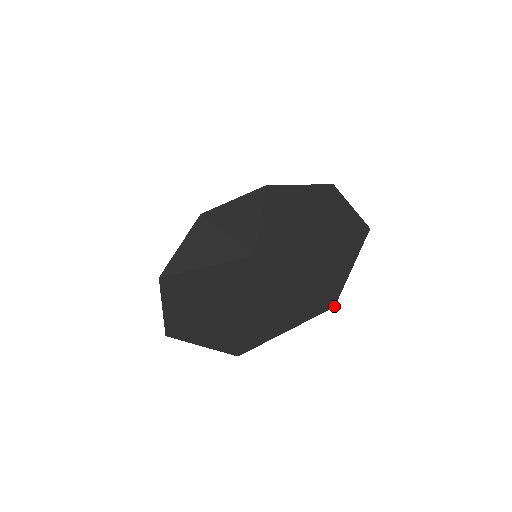
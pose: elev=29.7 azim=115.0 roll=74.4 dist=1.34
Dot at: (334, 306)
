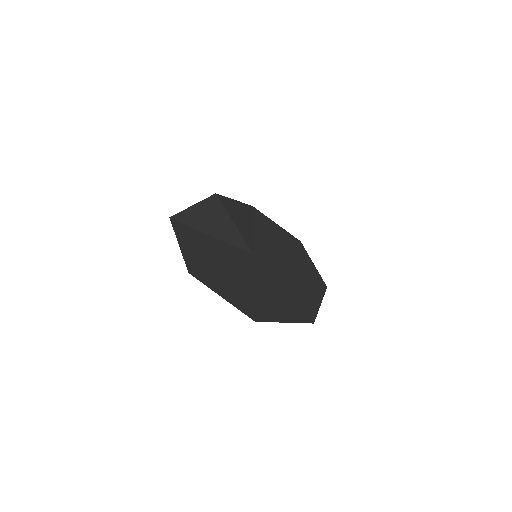
Dot at: occluded
